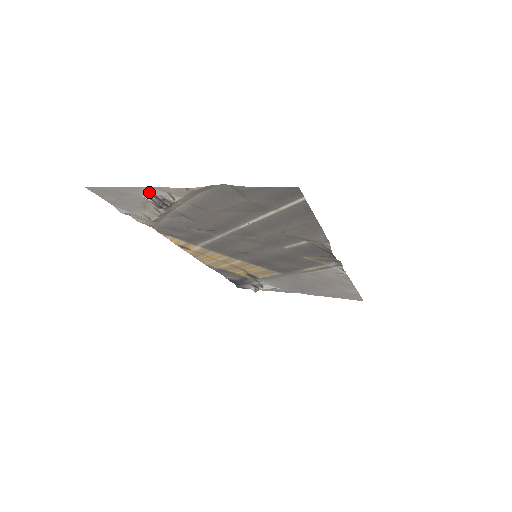
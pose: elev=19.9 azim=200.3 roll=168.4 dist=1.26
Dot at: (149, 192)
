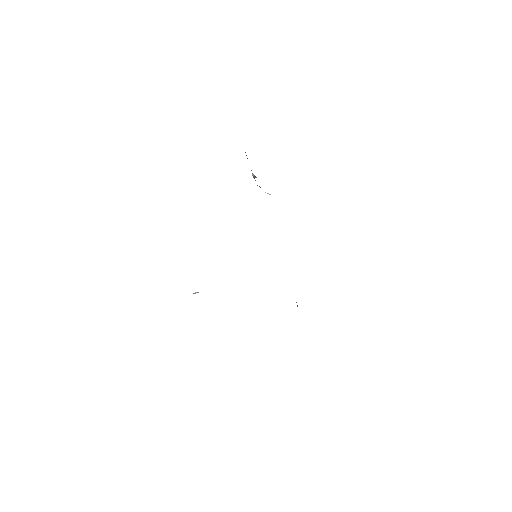
Dot at: occluded
